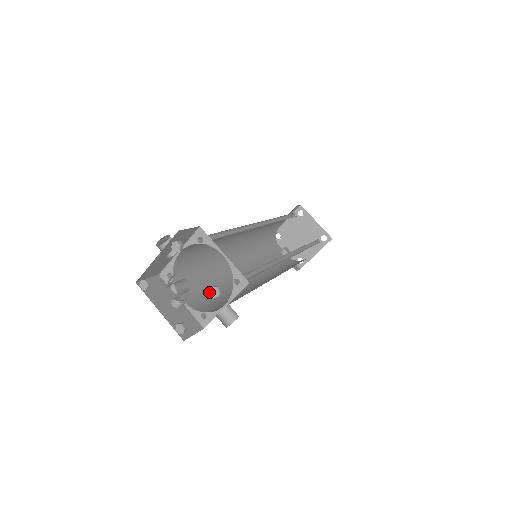
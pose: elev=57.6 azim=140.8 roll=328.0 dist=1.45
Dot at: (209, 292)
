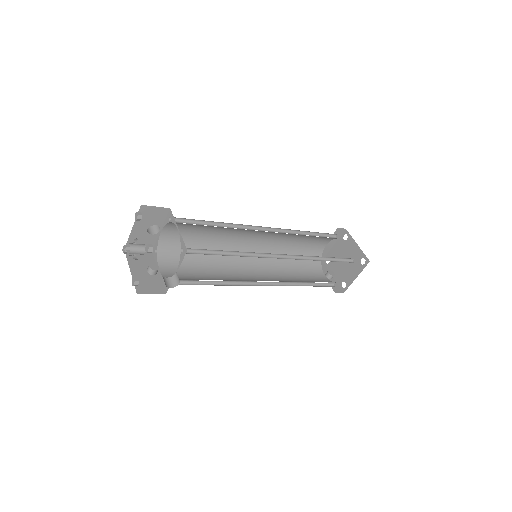
Dot at: (194, 274)
